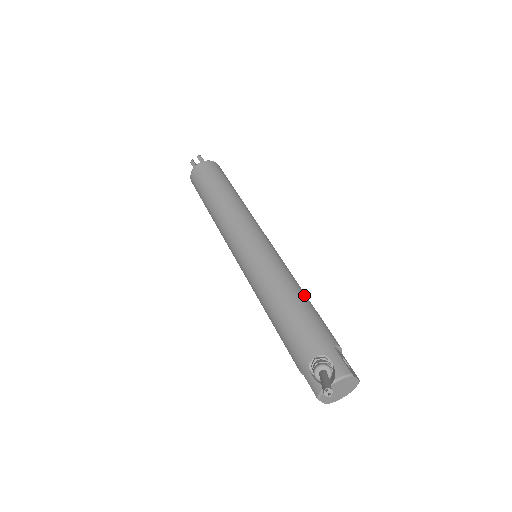
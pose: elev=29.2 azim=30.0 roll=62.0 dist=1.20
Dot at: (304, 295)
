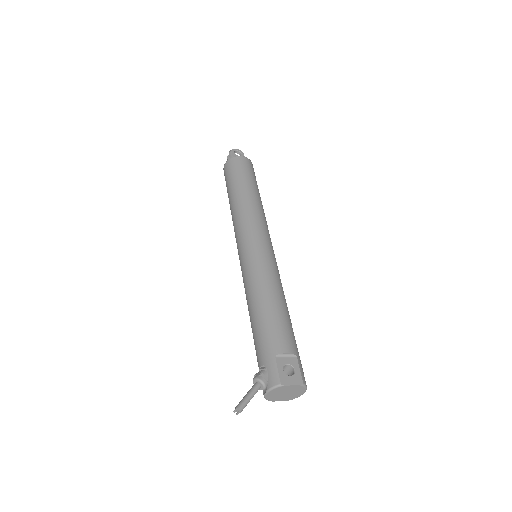
Dot at: (270, 301)
